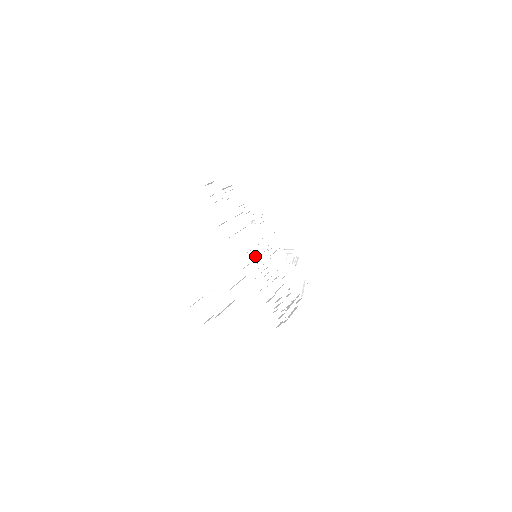
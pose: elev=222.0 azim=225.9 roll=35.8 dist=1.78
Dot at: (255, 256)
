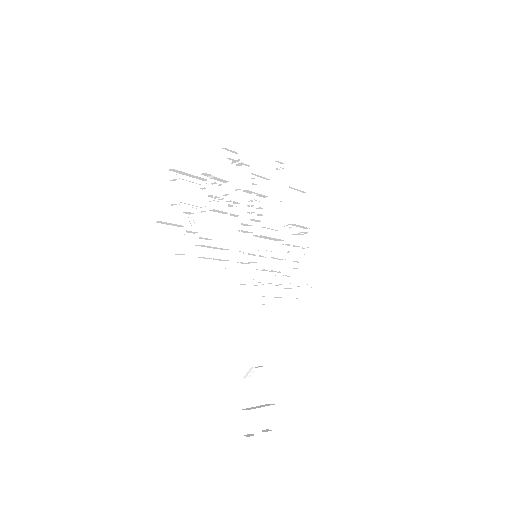
Dot at: (254, 255)
